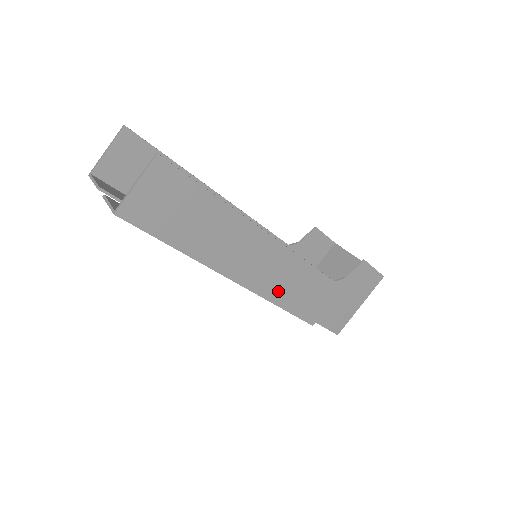
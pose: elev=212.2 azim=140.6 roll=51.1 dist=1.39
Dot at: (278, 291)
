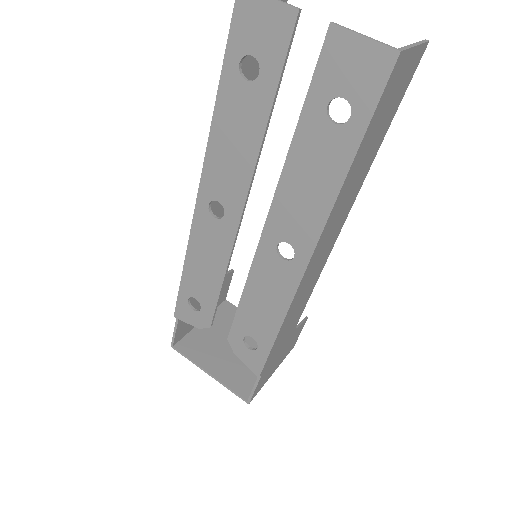
Dot at: (294, 306)
